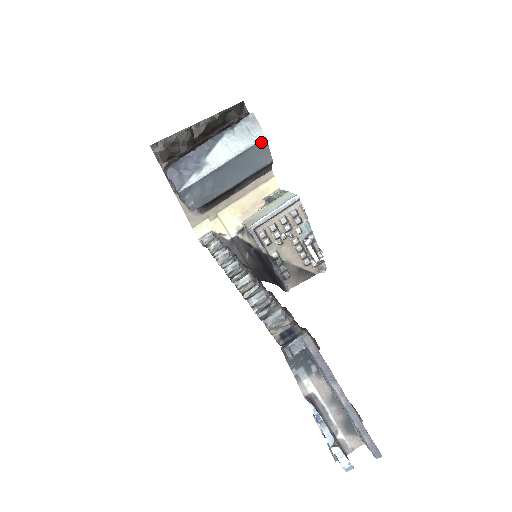
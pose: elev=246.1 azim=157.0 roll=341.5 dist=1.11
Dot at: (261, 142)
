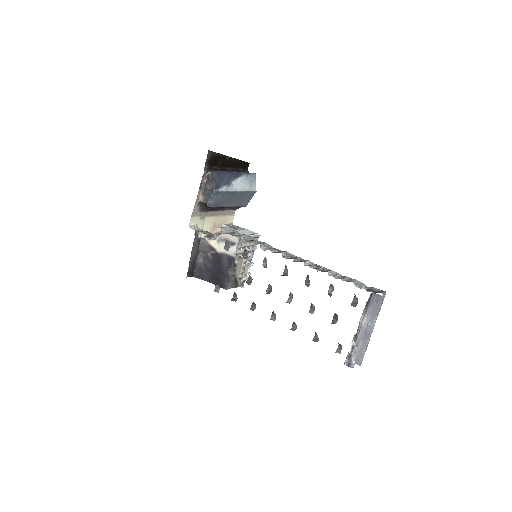
Dot at: (253, 192)
